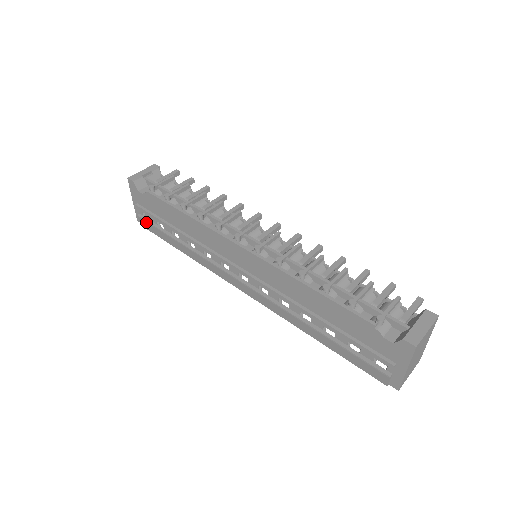
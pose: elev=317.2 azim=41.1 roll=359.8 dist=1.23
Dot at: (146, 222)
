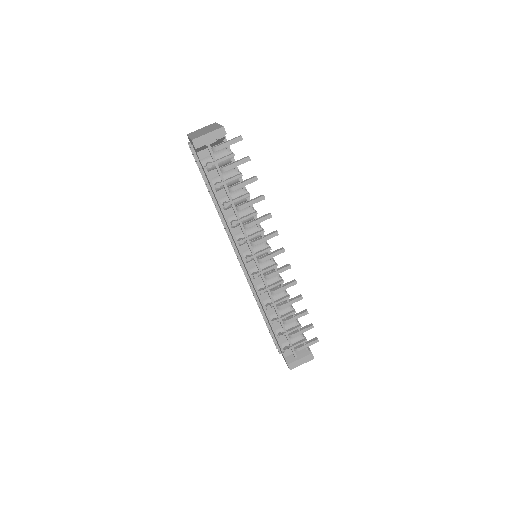
Dot at: (193, 156)
